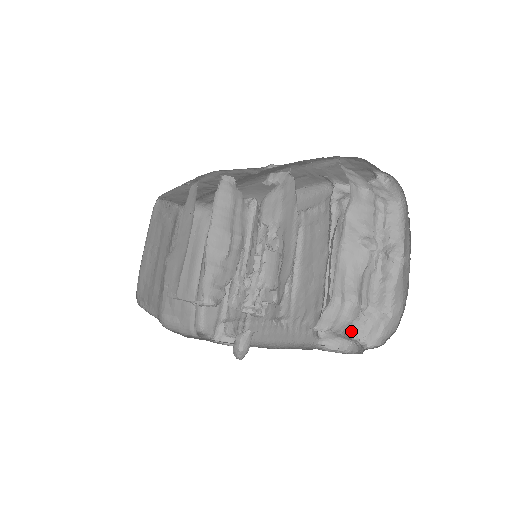
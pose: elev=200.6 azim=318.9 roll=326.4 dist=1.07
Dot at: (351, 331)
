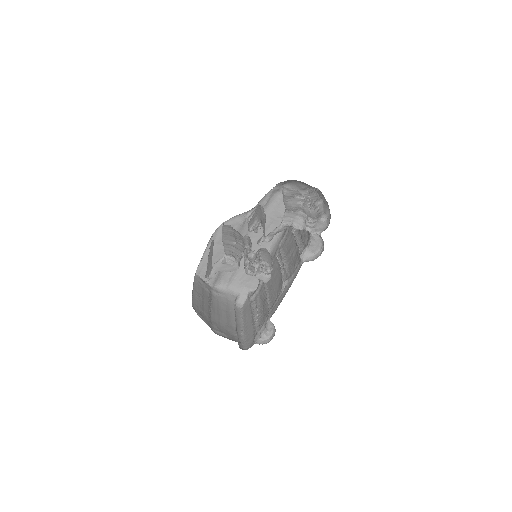
Dot at: (309, 231)
